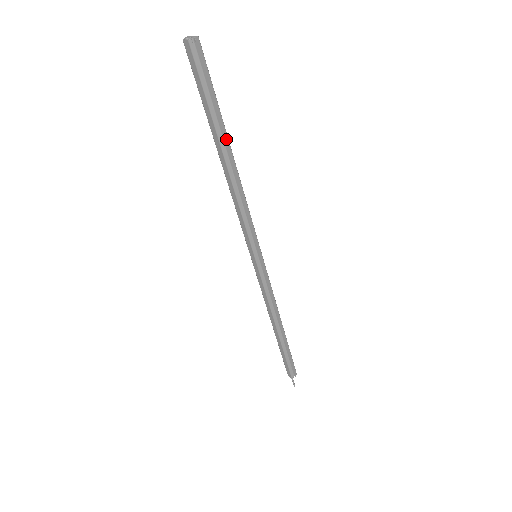
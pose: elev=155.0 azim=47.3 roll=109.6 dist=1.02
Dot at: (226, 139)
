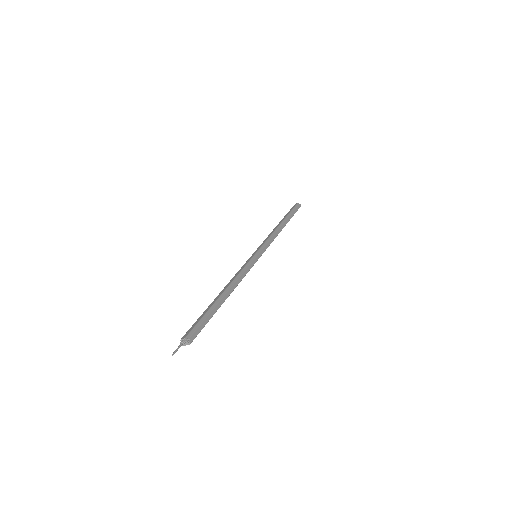
Dot at: (287, 221)
